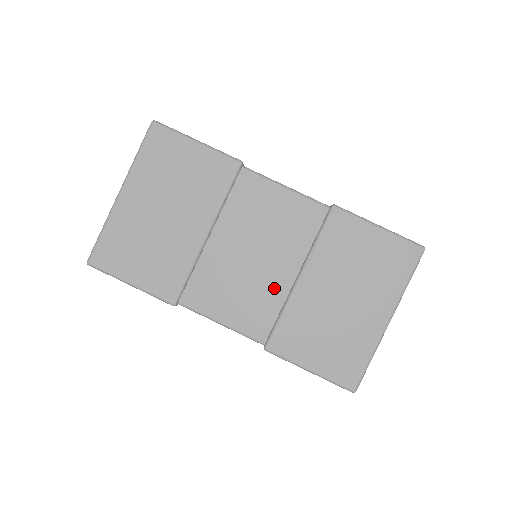
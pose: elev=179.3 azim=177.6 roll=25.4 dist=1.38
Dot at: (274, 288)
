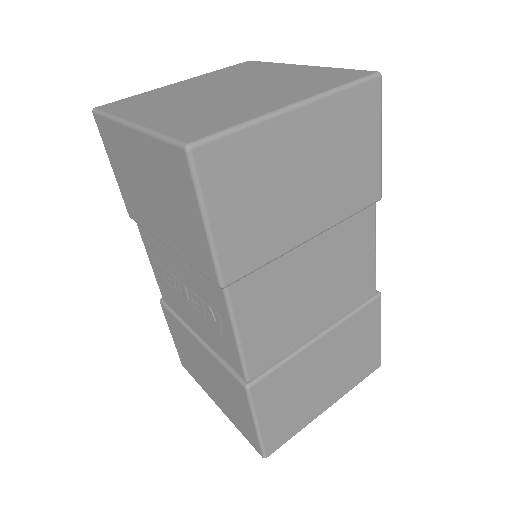
Dot at: (299, 332)
